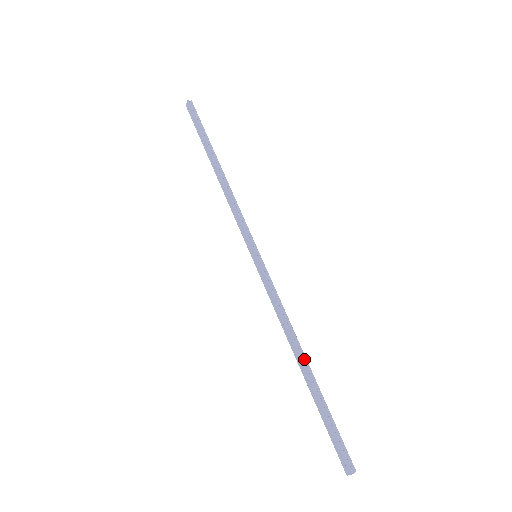
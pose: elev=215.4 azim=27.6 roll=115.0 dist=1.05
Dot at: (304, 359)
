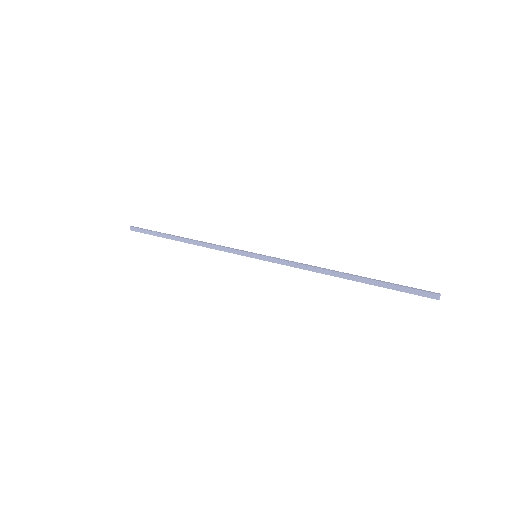
Dot at: (342, 275)
